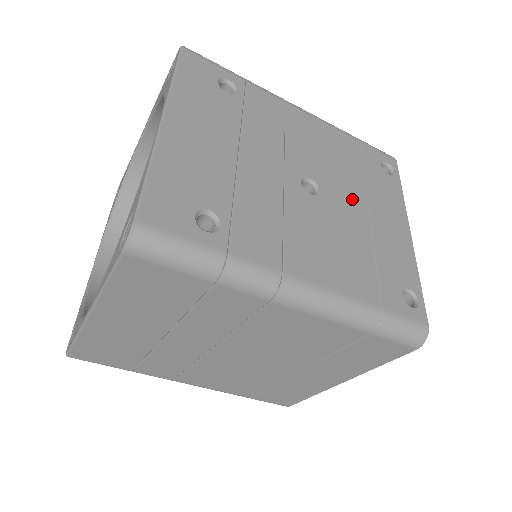
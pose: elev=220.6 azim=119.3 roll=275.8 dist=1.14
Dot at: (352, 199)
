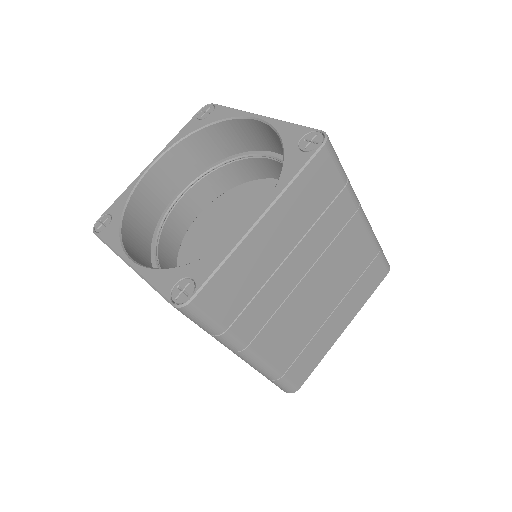
Dot at: occluded
